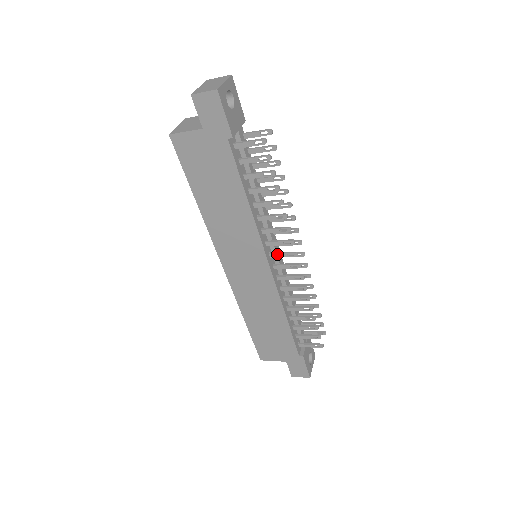
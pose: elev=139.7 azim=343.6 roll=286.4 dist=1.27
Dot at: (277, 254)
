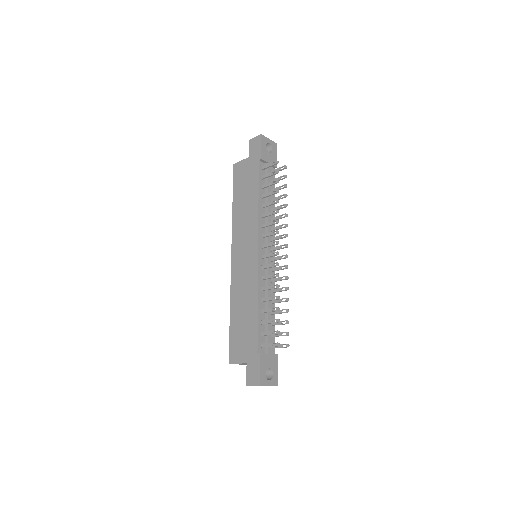
Dot at: (266, 244)
